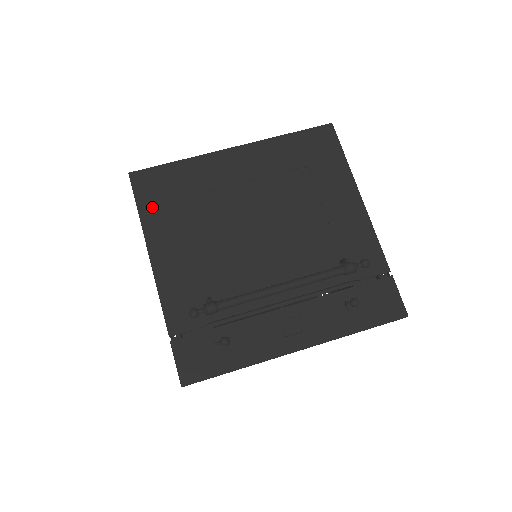
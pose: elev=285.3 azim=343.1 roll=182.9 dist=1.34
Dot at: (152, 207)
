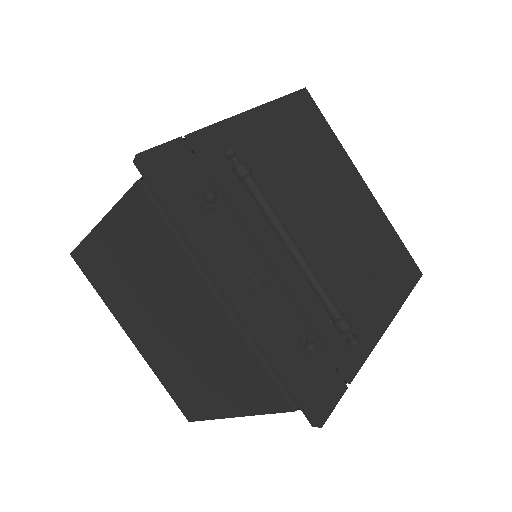
Dot at: (291, 110)
